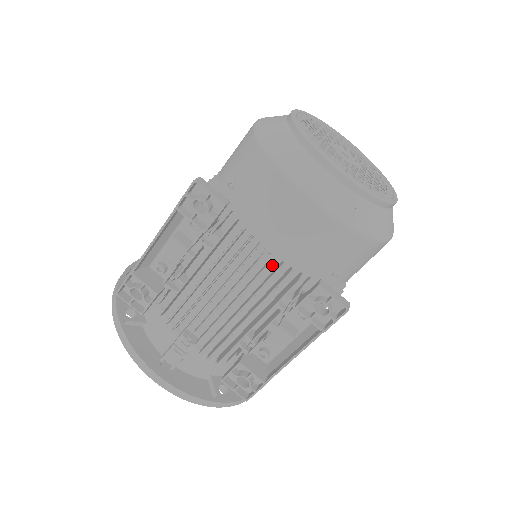
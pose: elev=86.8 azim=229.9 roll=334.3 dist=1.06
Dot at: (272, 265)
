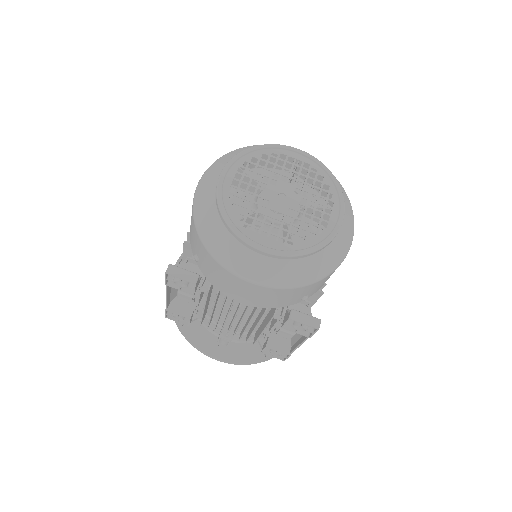
Dot at: occluded
